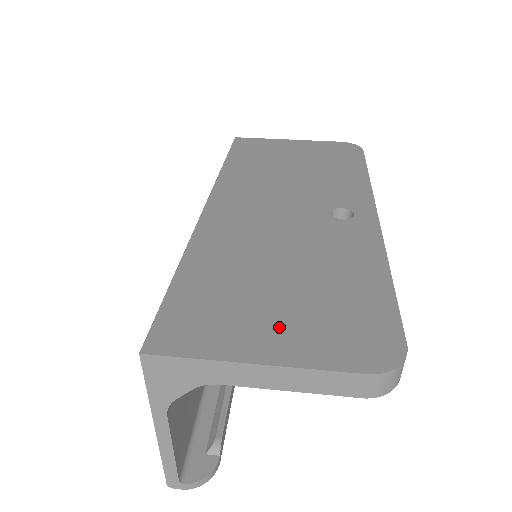
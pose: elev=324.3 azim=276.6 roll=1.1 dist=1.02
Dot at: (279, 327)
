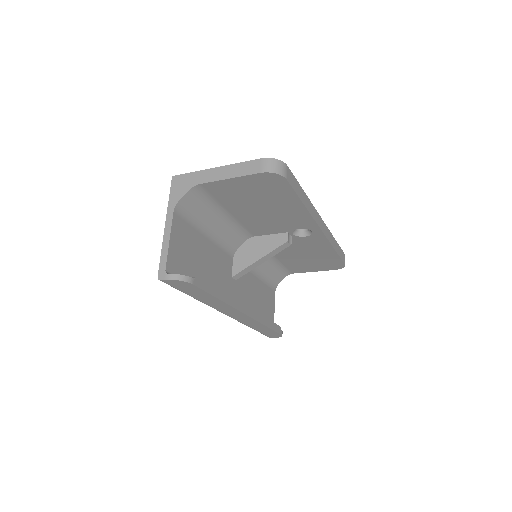
Dot at: occluded
